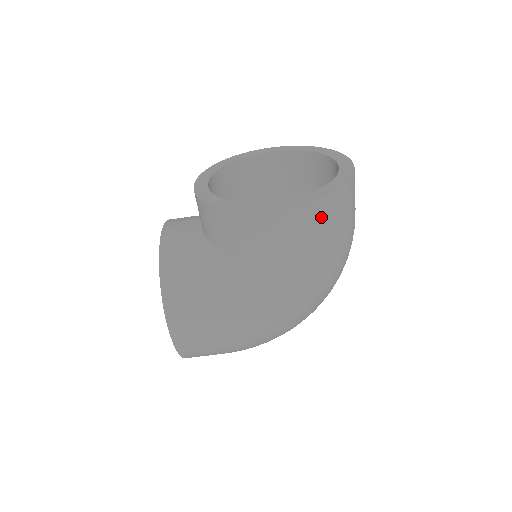
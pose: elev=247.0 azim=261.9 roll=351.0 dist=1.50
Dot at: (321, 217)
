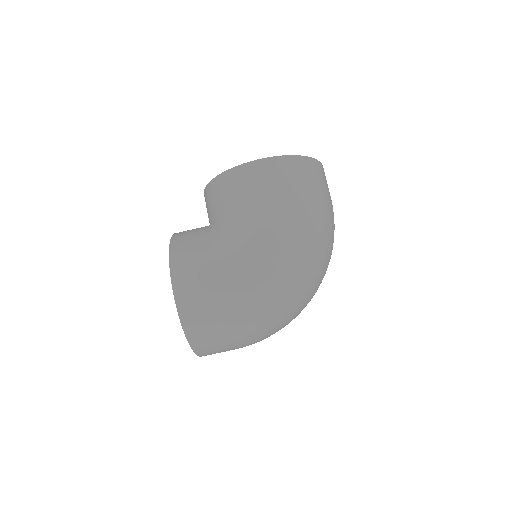
Dot at: (293, 170)
